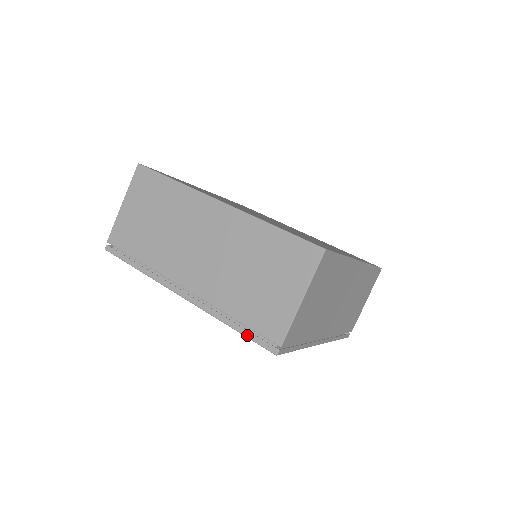
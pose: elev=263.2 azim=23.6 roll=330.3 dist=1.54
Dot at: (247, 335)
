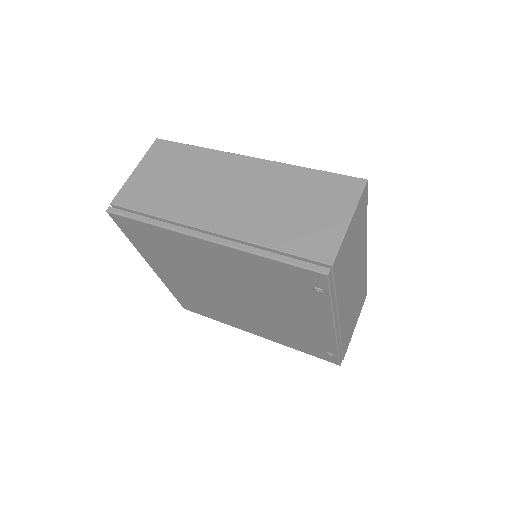
Dot at: (290, 261)
